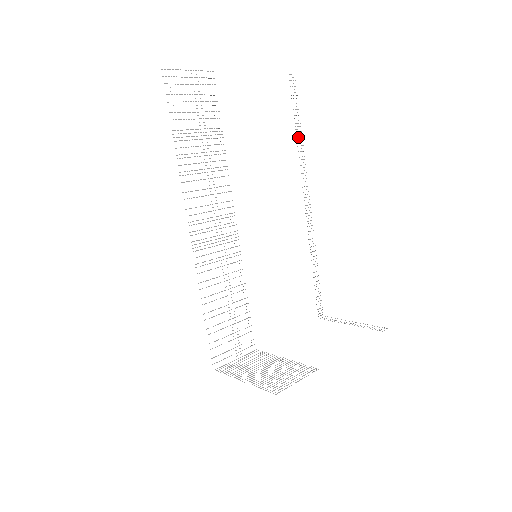
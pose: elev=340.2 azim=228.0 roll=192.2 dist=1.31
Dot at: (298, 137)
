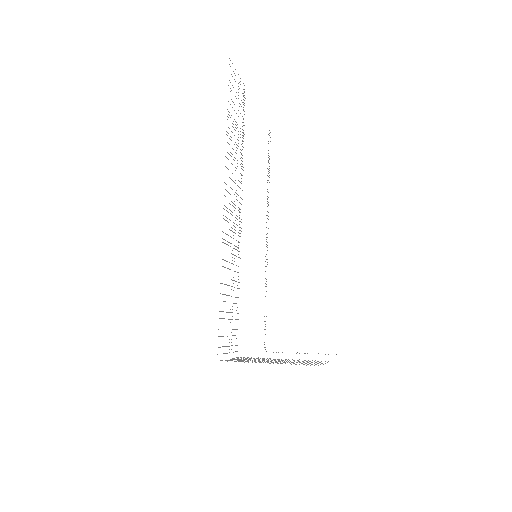
Dot at: (268, 180)
